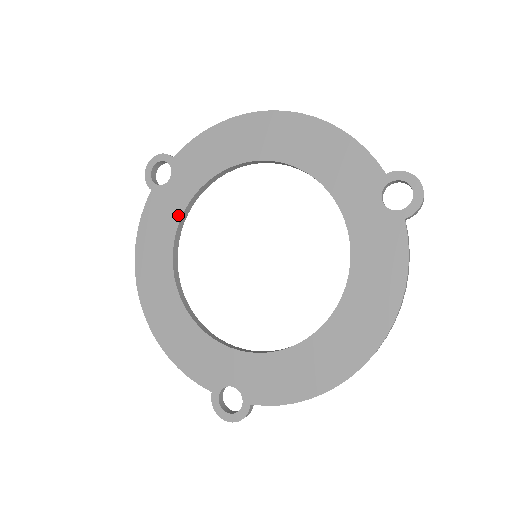
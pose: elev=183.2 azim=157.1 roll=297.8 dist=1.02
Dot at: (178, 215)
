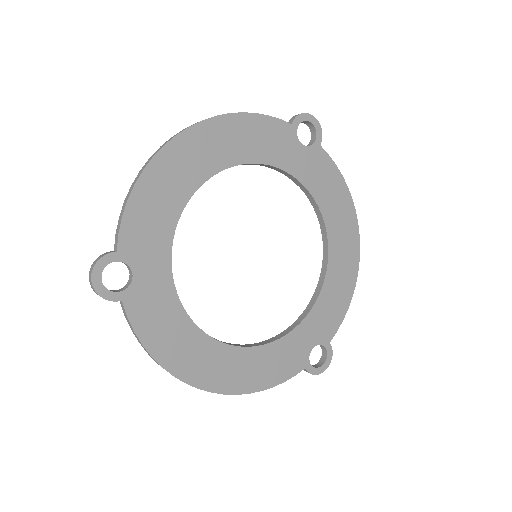
Dot at: (172, 292)
